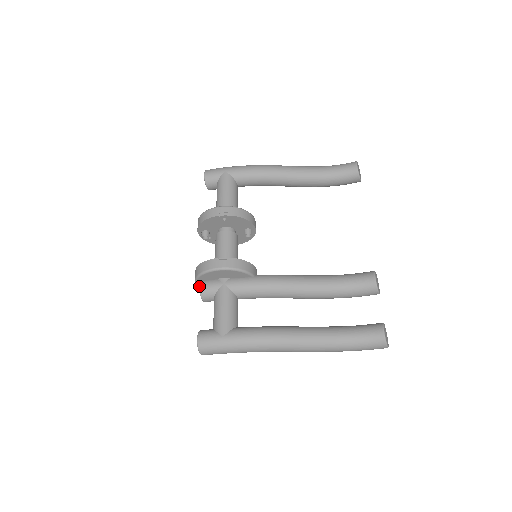
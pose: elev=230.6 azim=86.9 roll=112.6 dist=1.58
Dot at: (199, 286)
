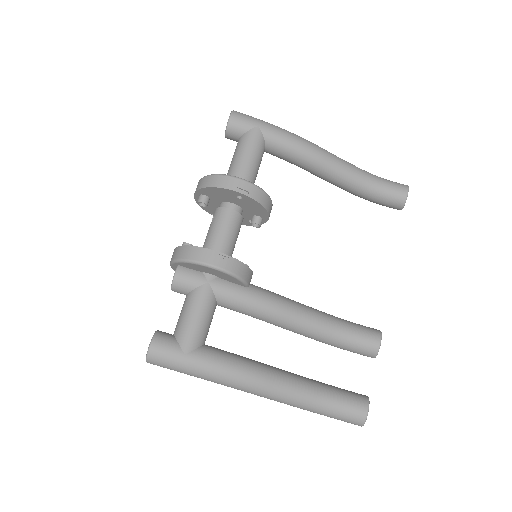
Dot at: (175, 272)
